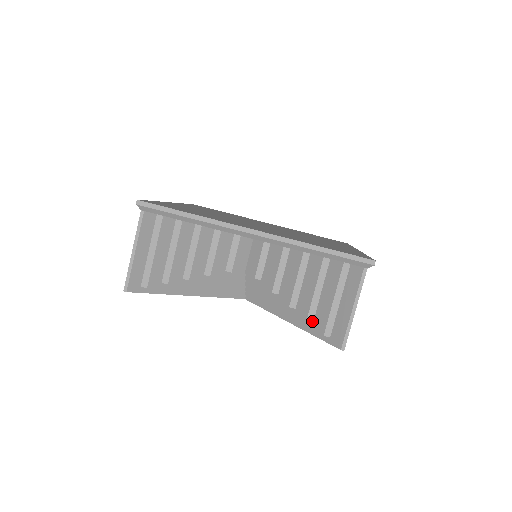
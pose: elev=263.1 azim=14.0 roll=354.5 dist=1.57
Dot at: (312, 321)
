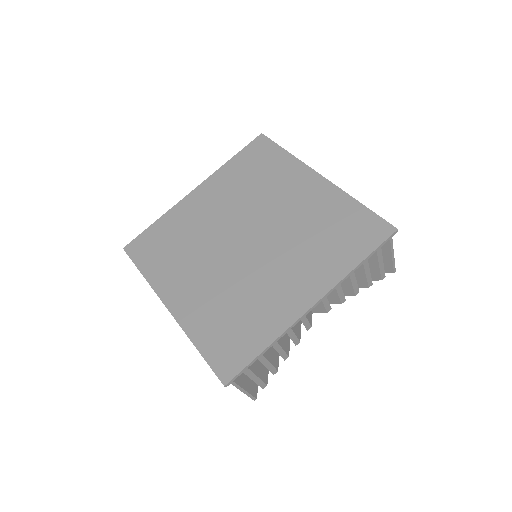
Dot at: occluded
